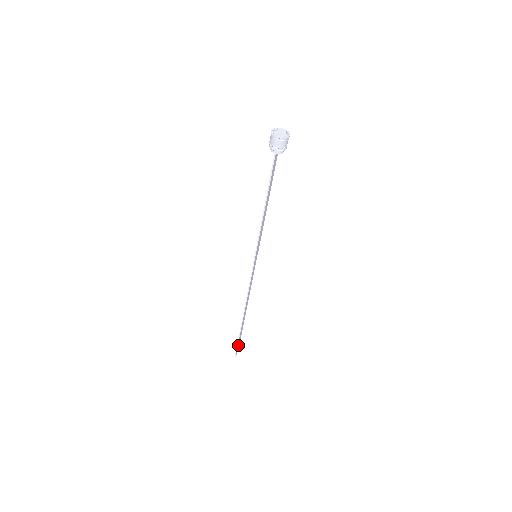
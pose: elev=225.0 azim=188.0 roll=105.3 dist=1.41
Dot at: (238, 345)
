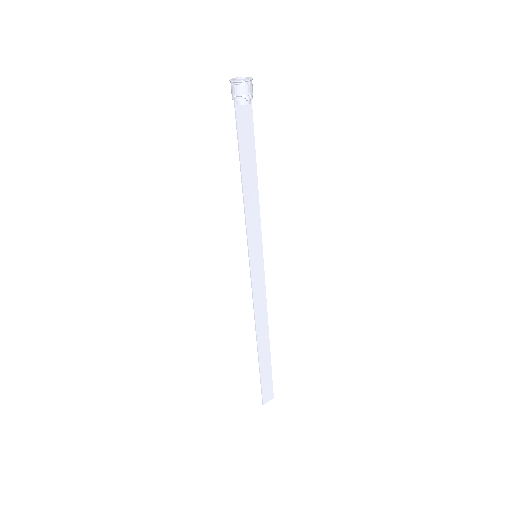
Dot at: (266, 389)
